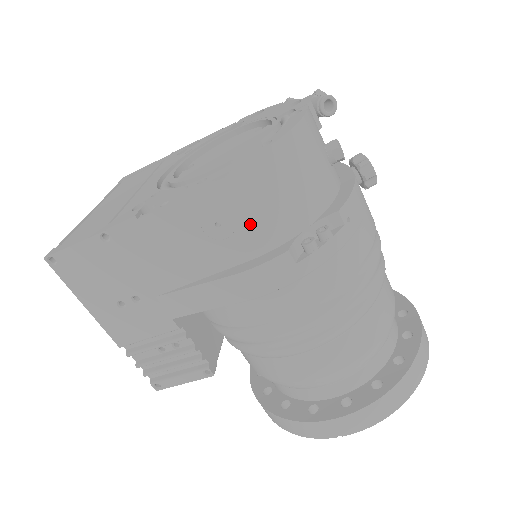
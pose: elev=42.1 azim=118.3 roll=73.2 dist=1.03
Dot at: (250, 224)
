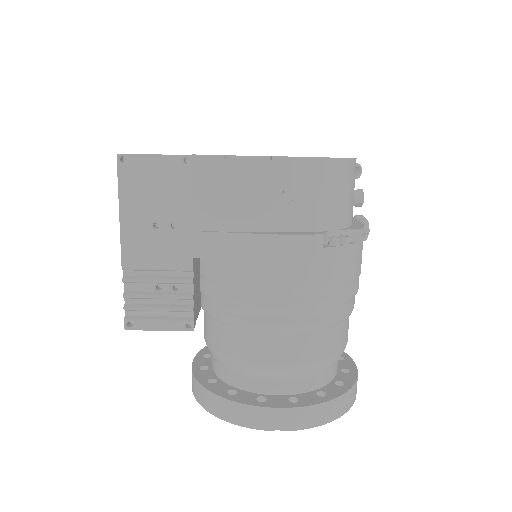
Dot at: (304, 203)
